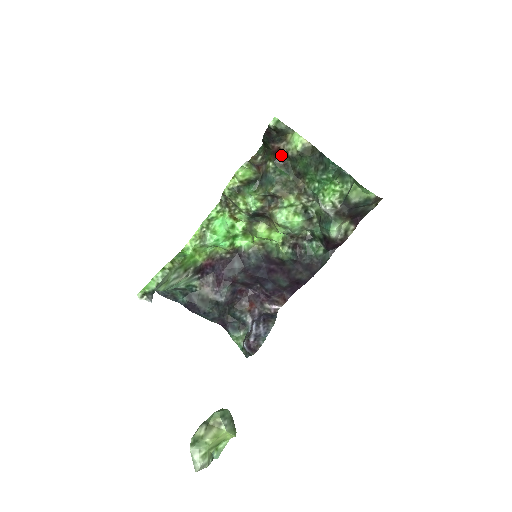
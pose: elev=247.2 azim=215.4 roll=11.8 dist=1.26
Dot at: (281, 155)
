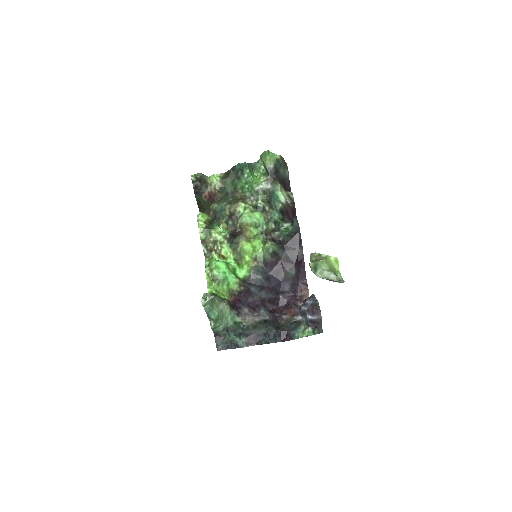
Dot at: (214, 196)
